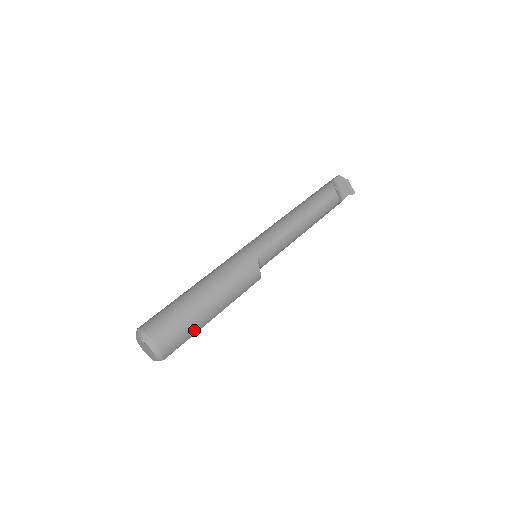
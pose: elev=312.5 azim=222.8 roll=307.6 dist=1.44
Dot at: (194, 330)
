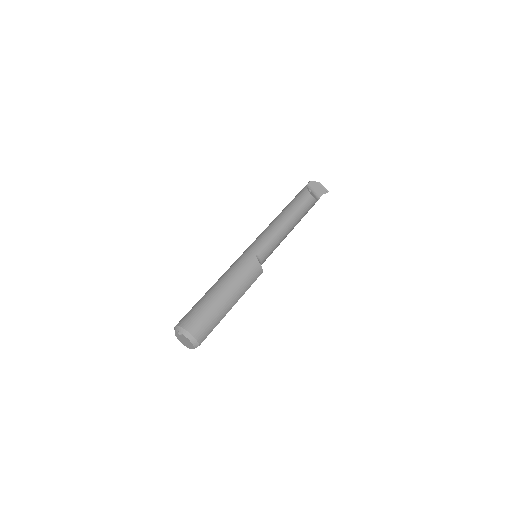
Dot at: (218, 319)
